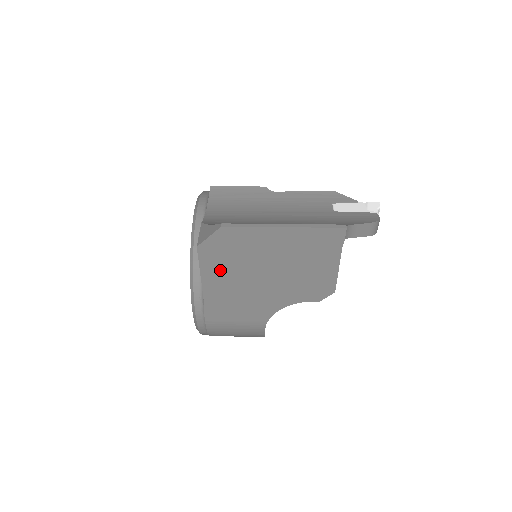
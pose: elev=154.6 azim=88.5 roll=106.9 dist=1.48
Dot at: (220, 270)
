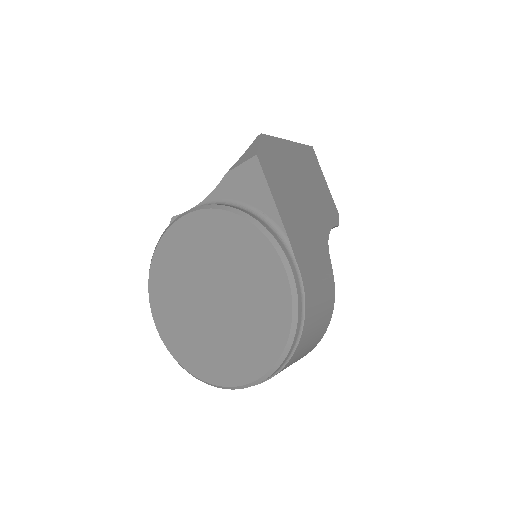
Dot at: (279, 187)
